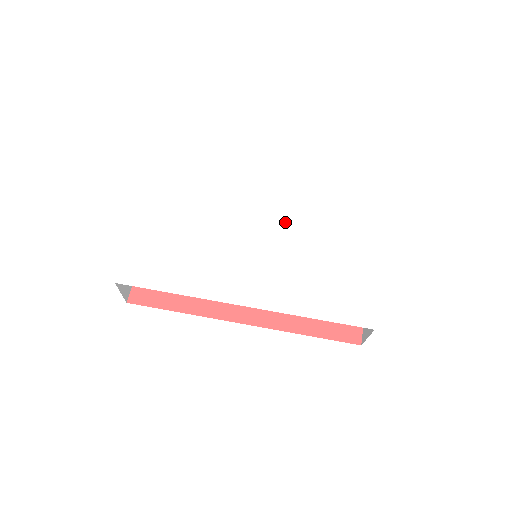
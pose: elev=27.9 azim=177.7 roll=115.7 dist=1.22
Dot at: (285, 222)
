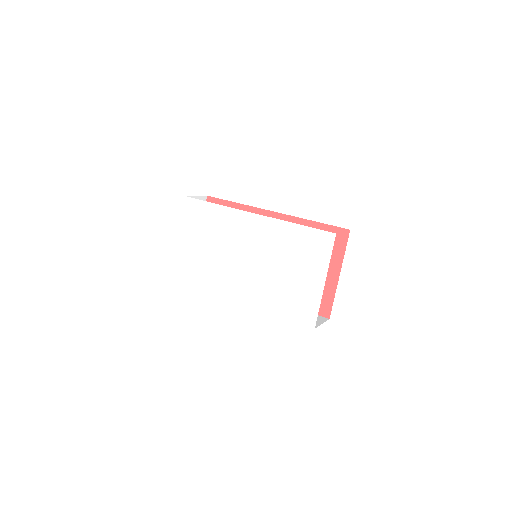
Dot at: (264, 241)
